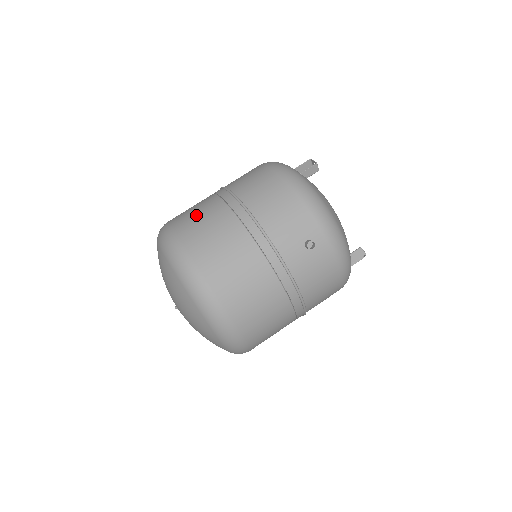
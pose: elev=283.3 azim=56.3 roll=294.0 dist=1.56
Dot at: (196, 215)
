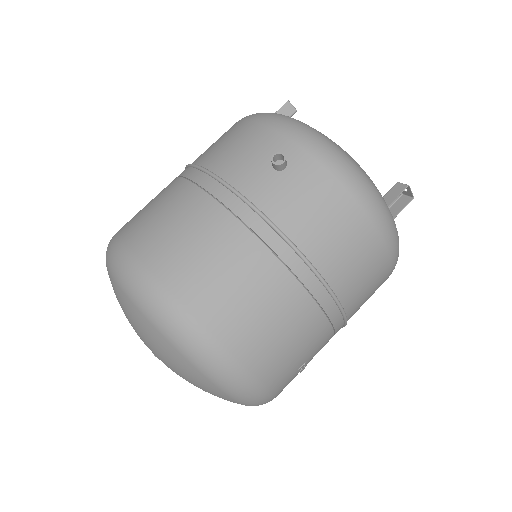
Dot at: occluded
